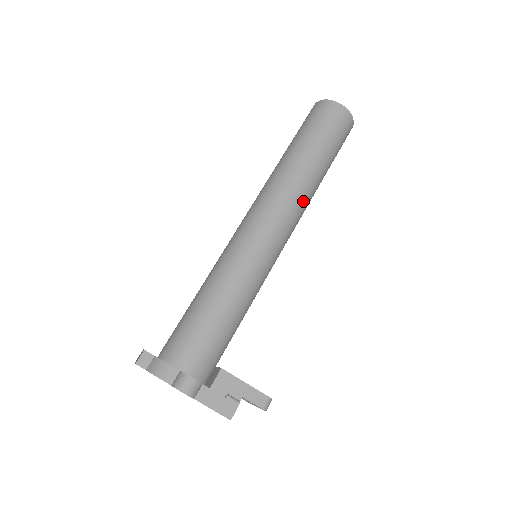
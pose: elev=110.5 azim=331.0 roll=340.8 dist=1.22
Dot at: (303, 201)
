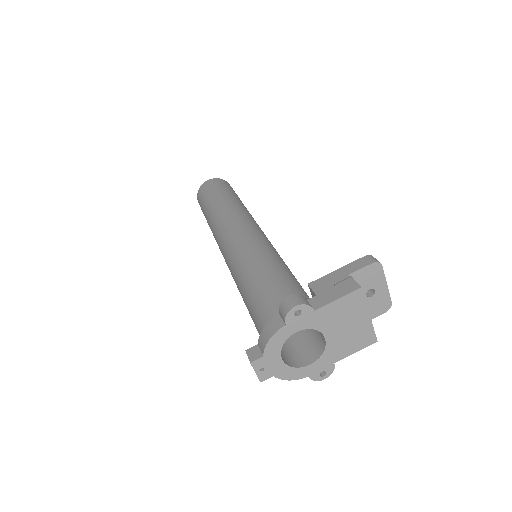
Dot at: (241, 211)
